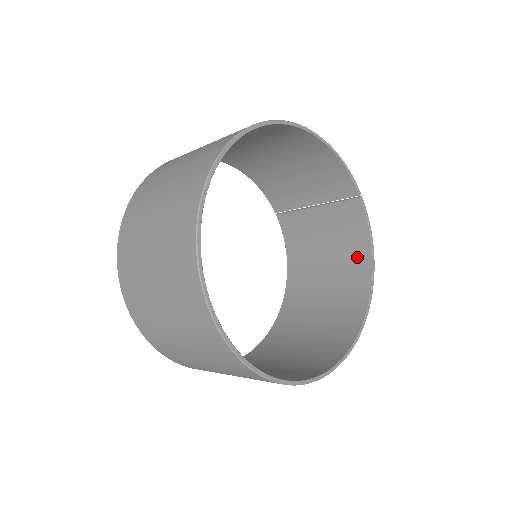
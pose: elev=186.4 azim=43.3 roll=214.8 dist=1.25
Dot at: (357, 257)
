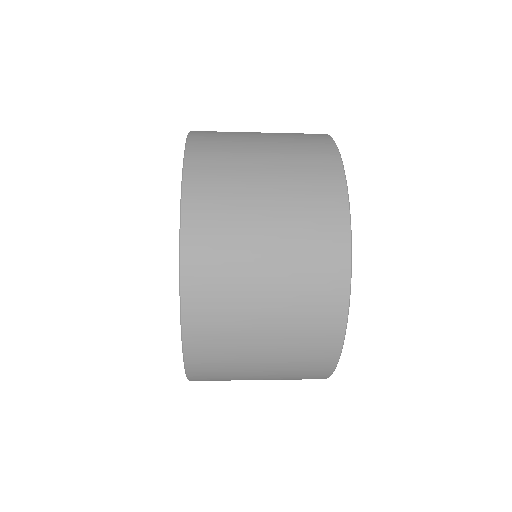
Dot at: occluded
